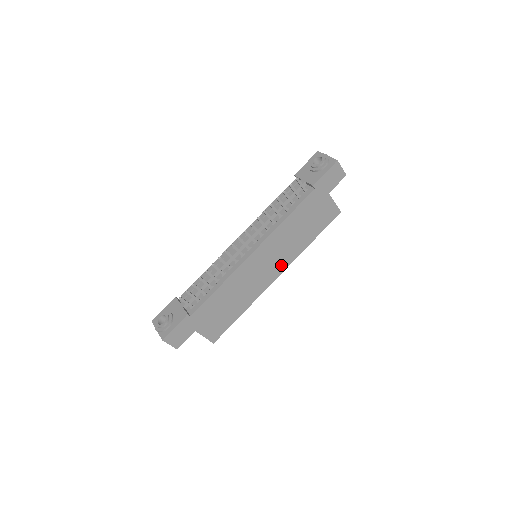
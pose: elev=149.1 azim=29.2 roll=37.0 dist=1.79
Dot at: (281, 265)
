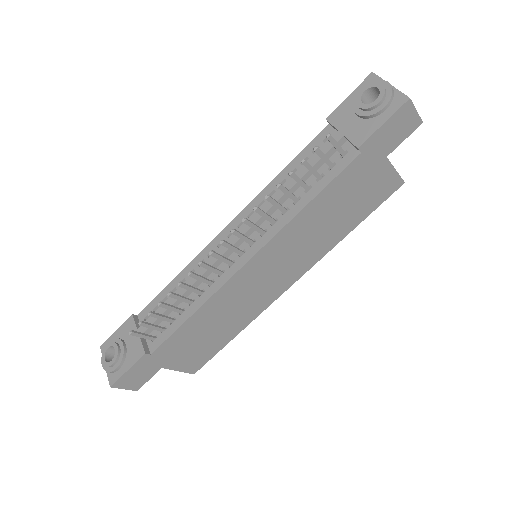
Dot at: (297, 270)
